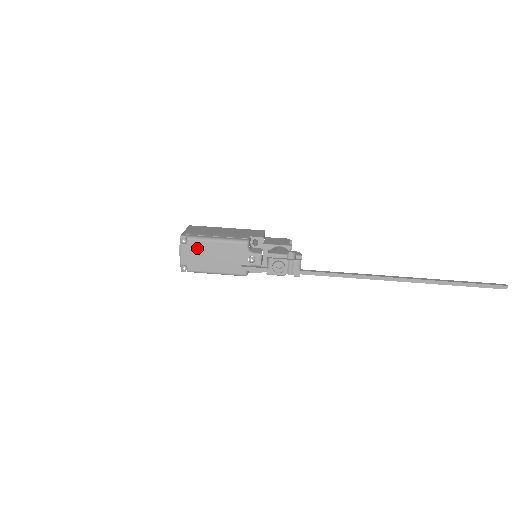
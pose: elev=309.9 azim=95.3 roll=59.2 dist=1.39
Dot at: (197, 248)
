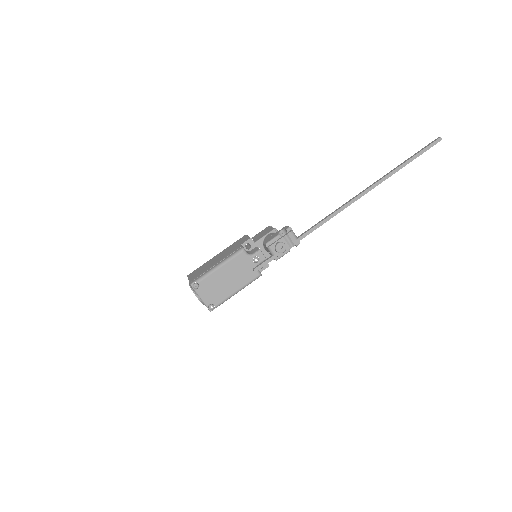
Dot at: (210, 283)
